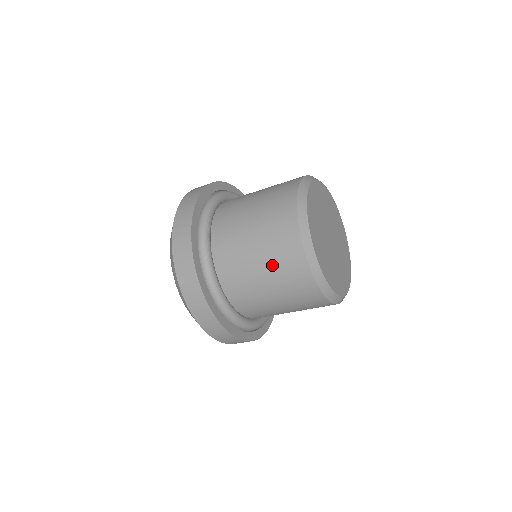
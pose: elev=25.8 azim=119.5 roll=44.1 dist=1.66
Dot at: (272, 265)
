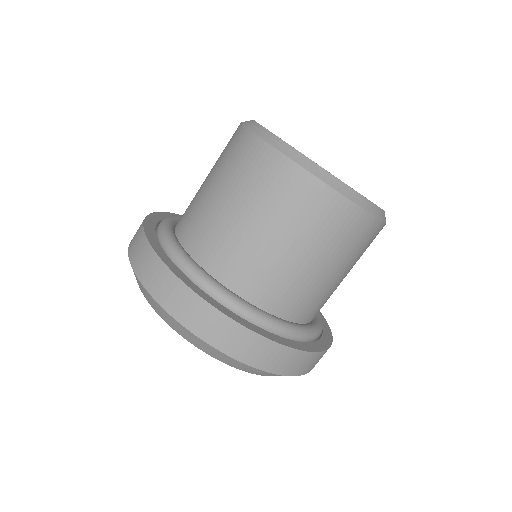
Dot at: (304, 234)
